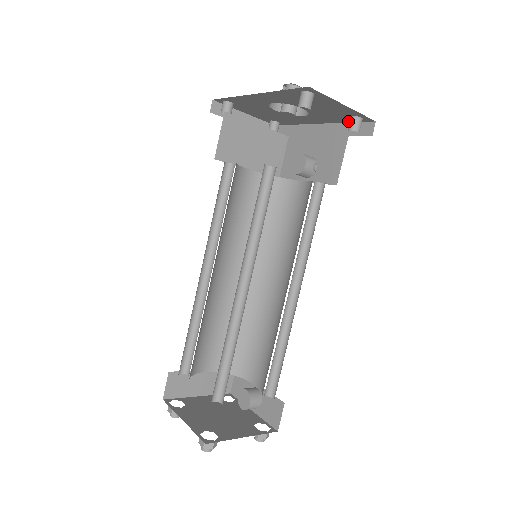
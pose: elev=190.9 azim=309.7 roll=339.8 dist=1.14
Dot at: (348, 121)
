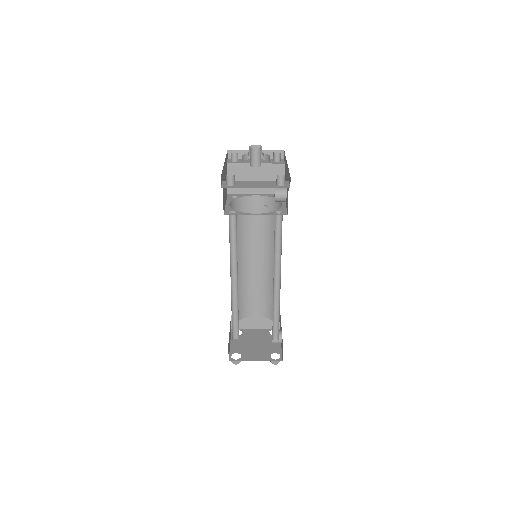
Dot at: occluded
